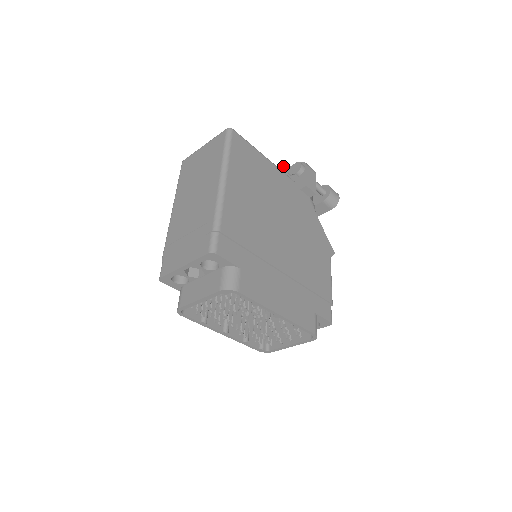
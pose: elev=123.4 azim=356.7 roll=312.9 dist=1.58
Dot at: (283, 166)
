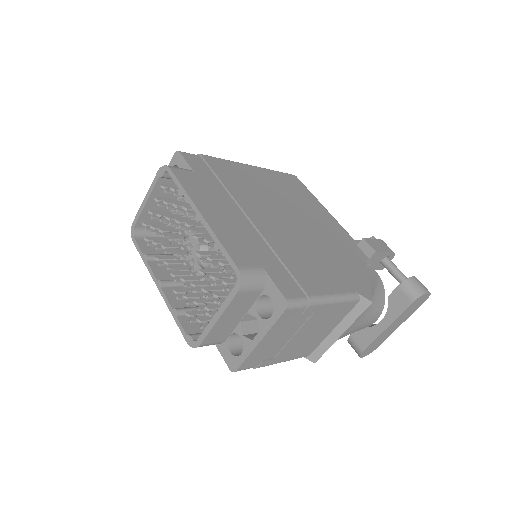
Dot at: occluded
